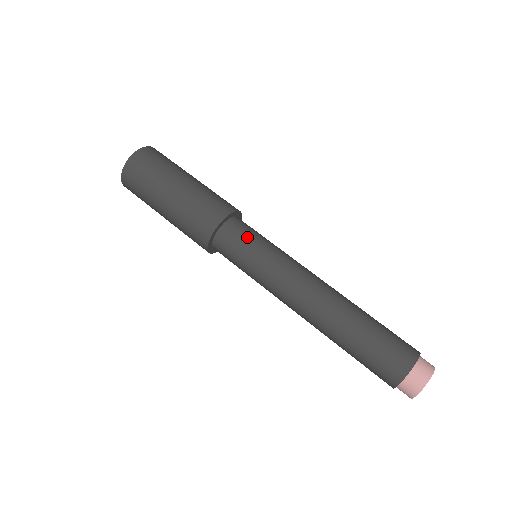
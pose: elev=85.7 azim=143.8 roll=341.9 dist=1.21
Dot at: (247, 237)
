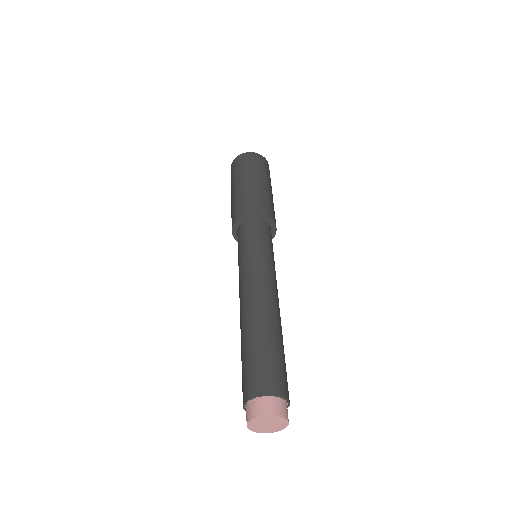
Dot at: (264, 236)
